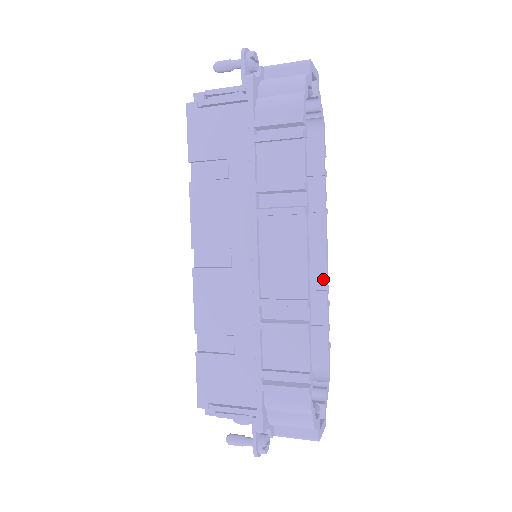
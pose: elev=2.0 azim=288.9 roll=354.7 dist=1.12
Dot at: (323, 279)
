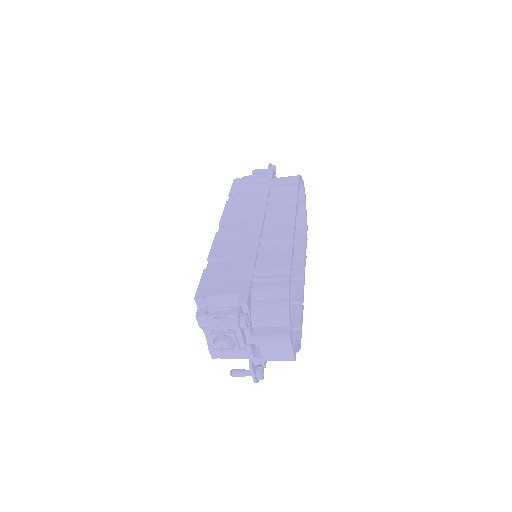
Dot at: (300, 289)
